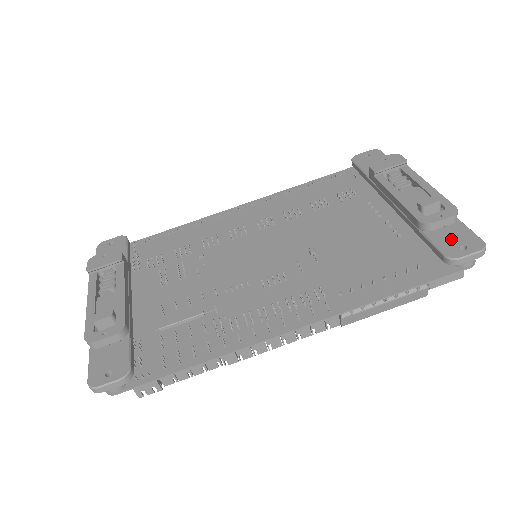
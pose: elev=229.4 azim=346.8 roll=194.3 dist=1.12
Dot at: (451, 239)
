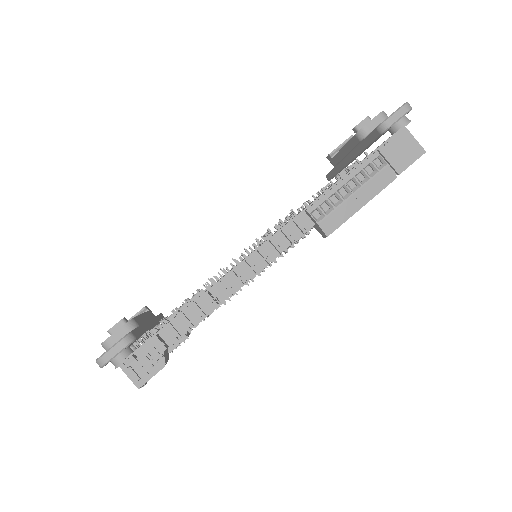
Dot at: occluded
